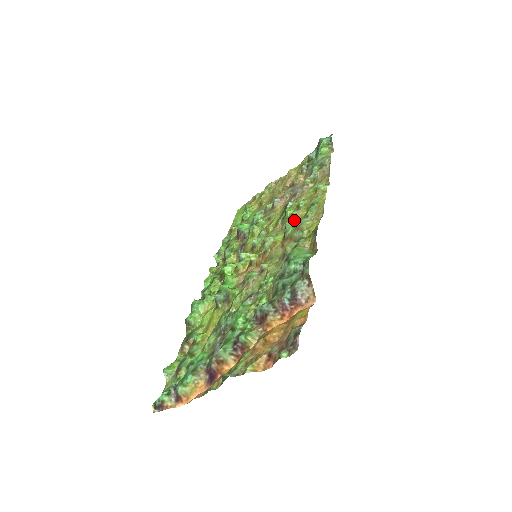
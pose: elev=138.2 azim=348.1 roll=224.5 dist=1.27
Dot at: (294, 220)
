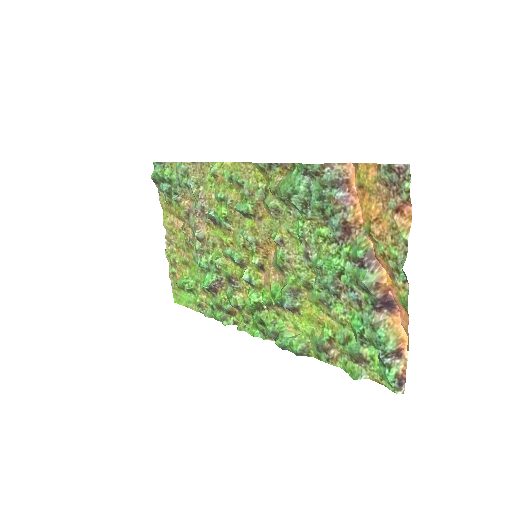
Dot at: (237, 203)
